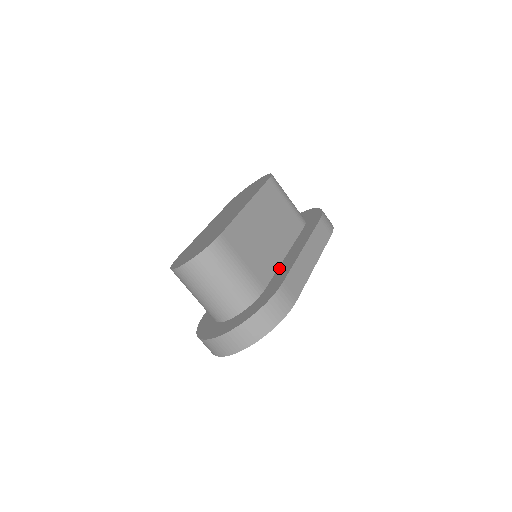
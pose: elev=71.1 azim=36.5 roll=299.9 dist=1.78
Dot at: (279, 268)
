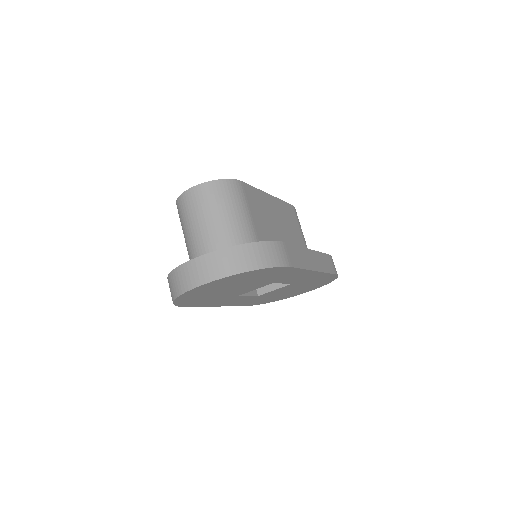
Dot at: occluded
